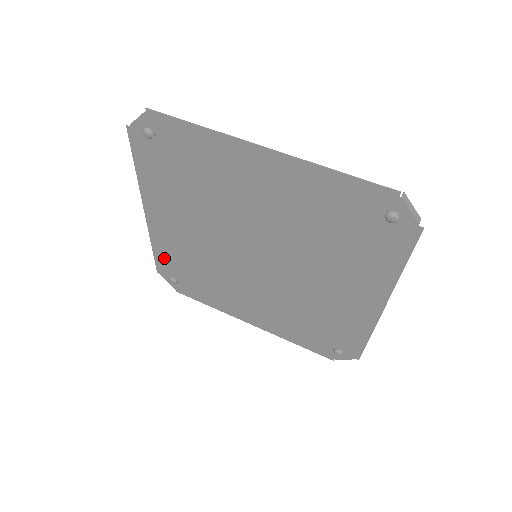
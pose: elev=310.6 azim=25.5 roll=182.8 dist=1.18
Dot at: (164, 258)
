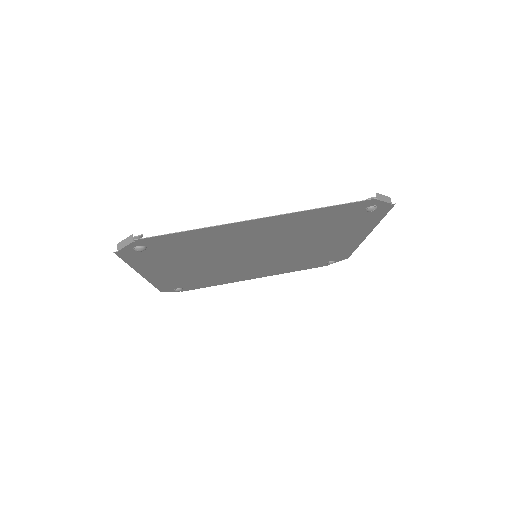
Dot at: (167, 285)
